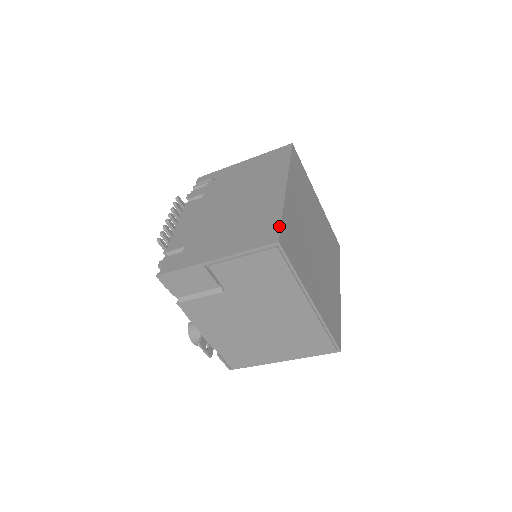
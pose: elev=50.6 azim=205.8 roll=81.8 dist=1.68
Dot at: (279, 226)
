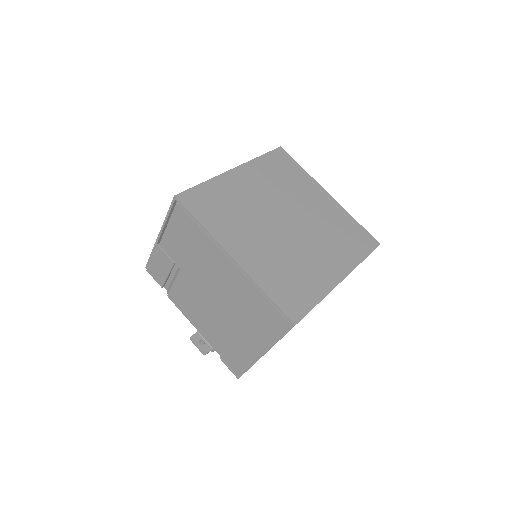
Dot at: (190, 189)
